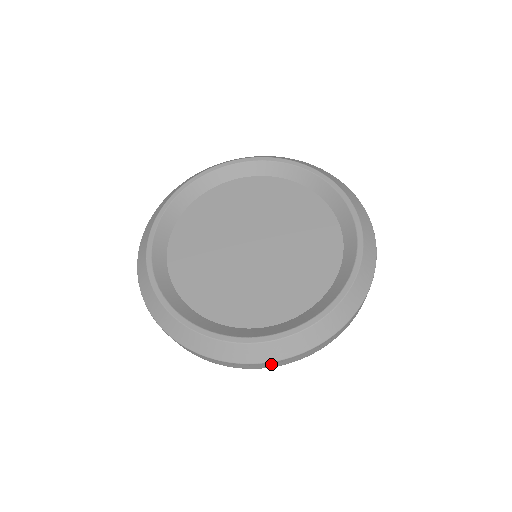
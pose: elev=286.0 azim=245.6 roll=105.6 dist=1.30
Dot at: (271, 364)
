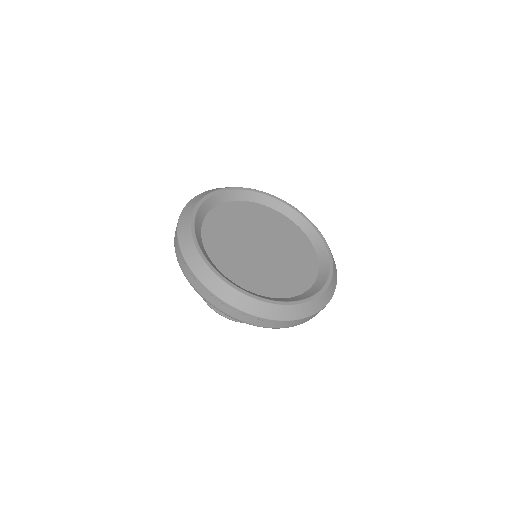
Dot at: (311, 317)
